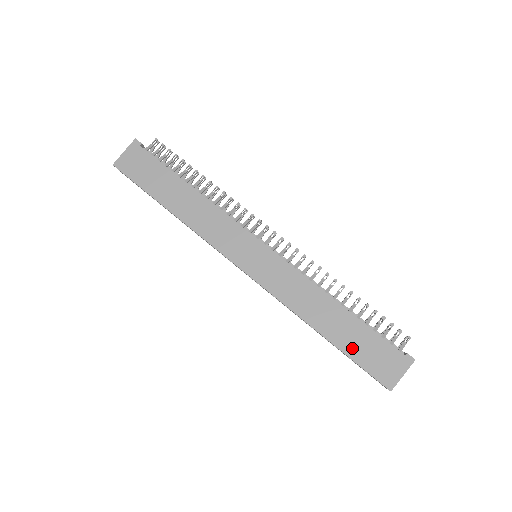
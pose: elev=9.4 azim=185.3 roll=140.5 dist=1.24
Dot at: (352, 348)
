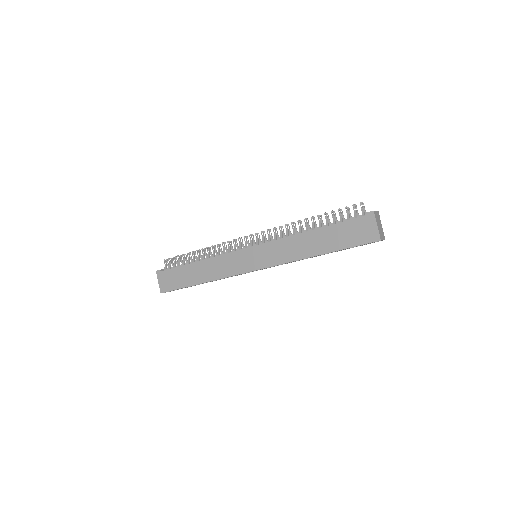
Dot at: (340, 243)
